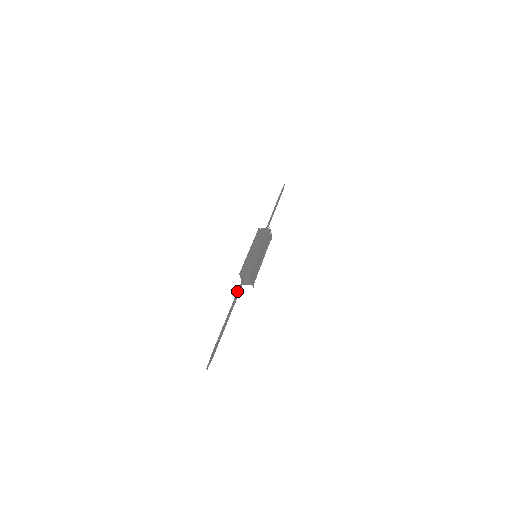
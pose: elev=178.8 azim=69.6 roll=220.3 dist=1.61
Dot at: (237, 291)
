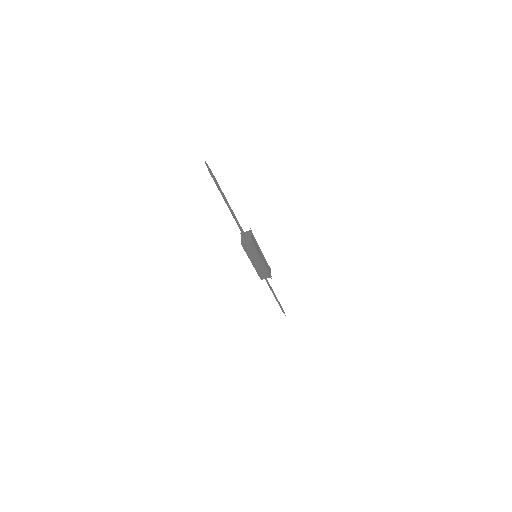
Dot at: (237, 223)
